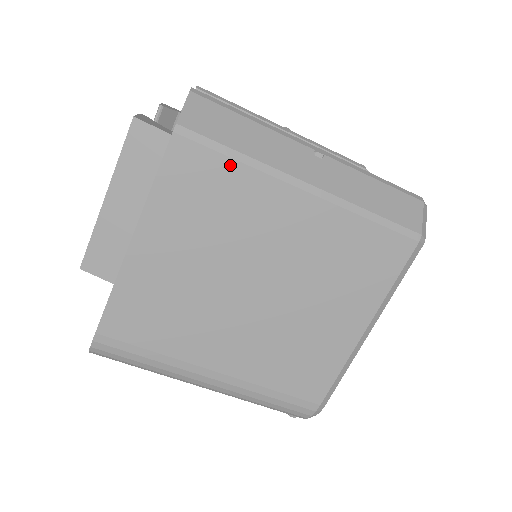
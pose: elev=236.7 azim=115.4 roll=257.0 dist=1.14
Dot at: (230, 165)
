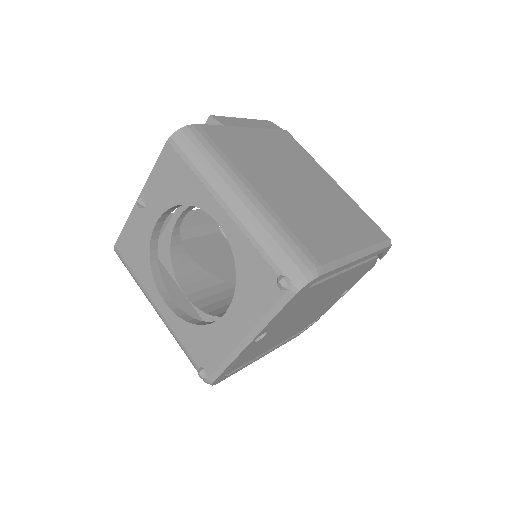
Dot at: (305, 152)
